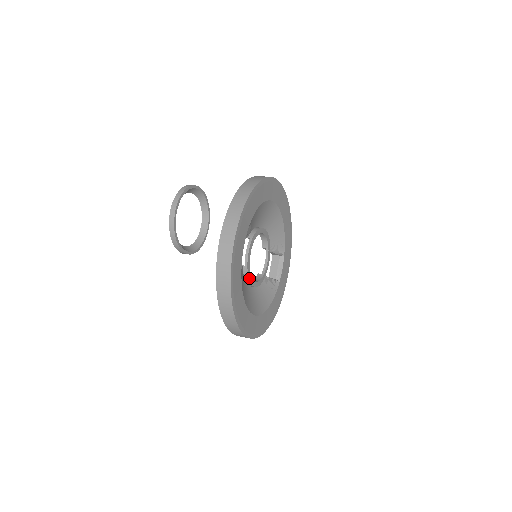
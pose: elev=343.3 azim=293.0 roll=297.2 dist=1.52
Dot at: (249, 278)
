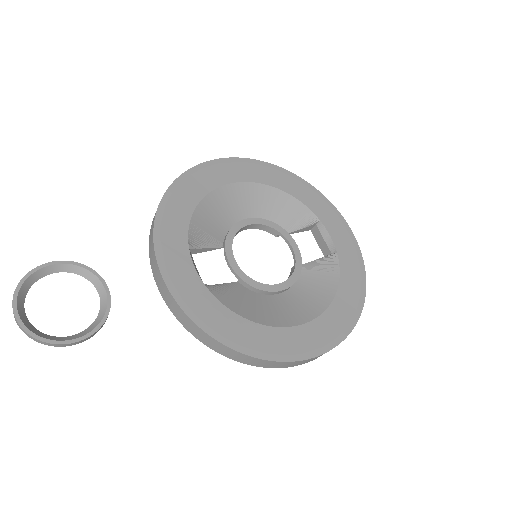
Dot at: (259, 288)
